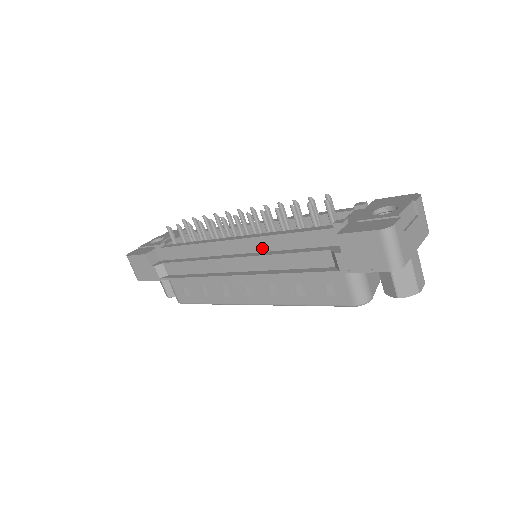
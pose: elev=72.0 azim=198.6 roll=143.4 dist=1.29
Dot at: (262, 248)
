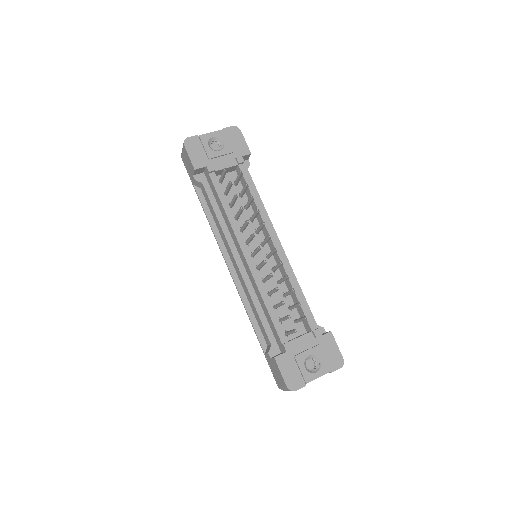
Dot at: (253, 283)
